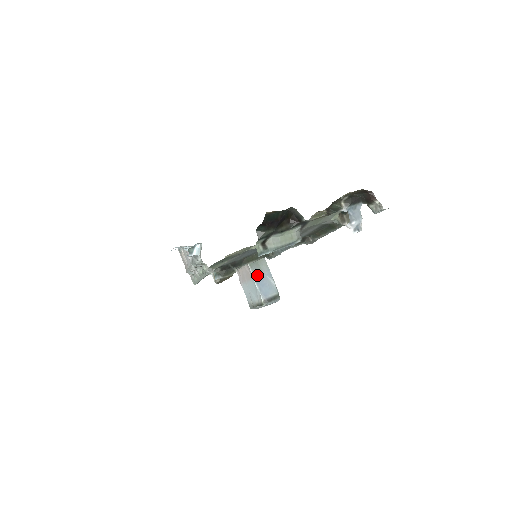
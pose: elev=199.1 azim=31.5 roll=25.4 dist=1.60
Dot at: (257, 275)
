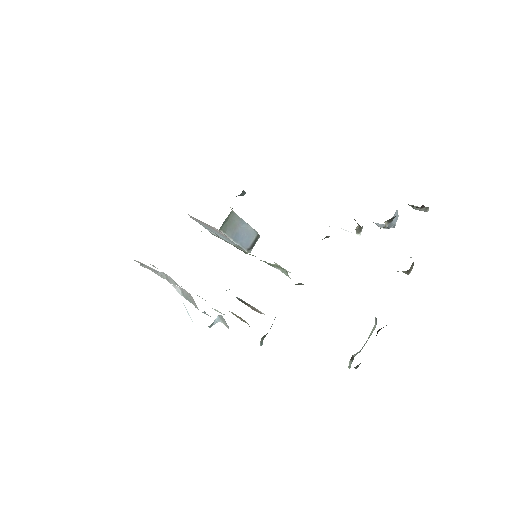
Dot at: (233, 234)
